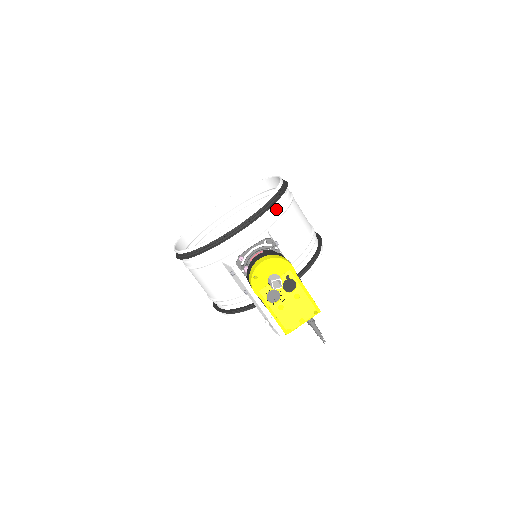
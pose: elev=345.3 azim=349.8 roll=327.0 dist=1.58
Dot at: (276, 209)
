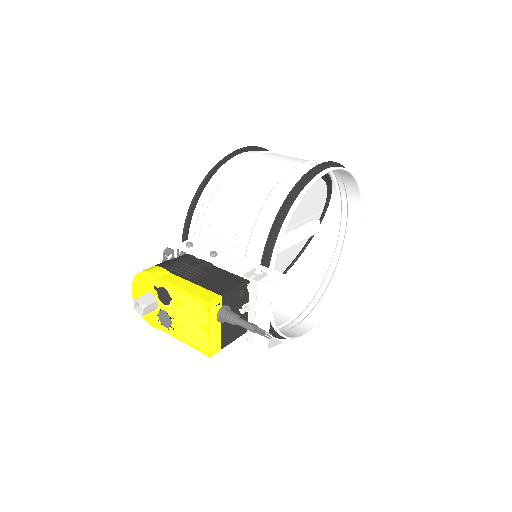
Dot at: (205, 200)
